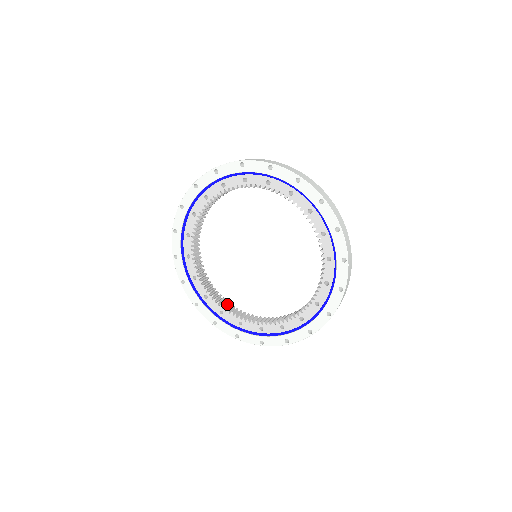
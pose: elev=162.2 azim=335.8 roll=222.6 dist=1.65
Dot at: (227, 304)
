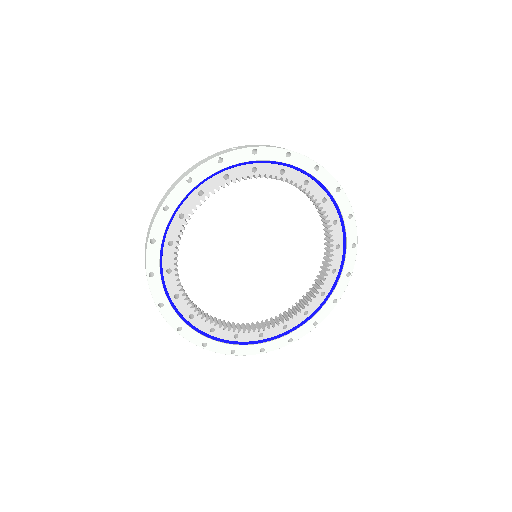
Dot at: occluded
